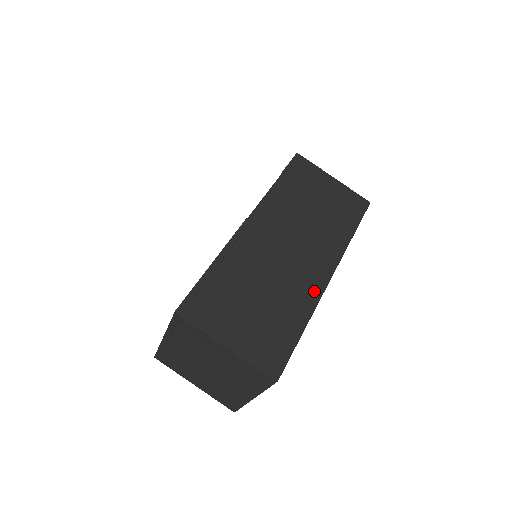
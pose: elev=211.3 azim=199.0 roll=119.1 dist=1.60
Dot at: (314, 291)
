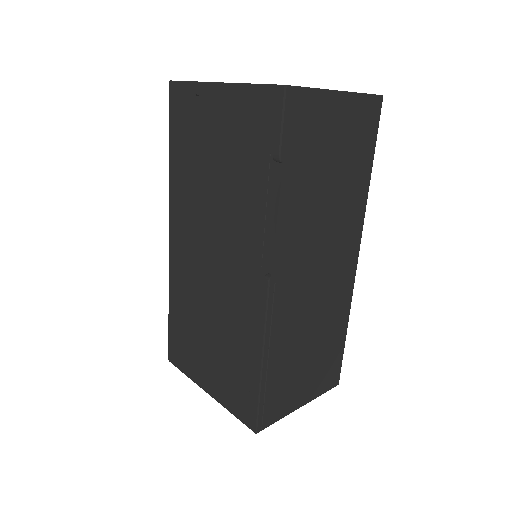
Dot at: (348, 289)
